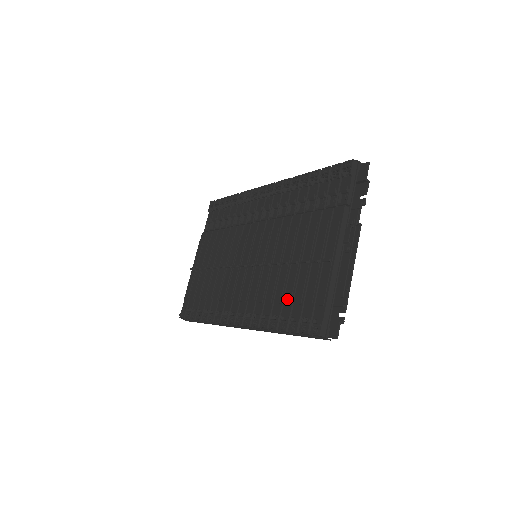
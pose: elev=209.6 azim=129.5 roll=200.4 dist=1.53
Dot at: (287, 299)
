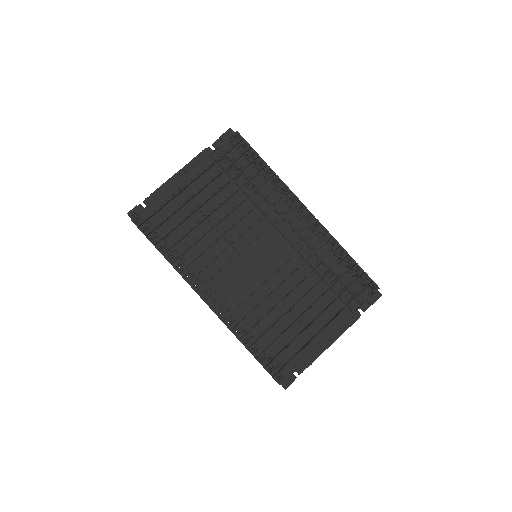
Dot at: (270, 334)
